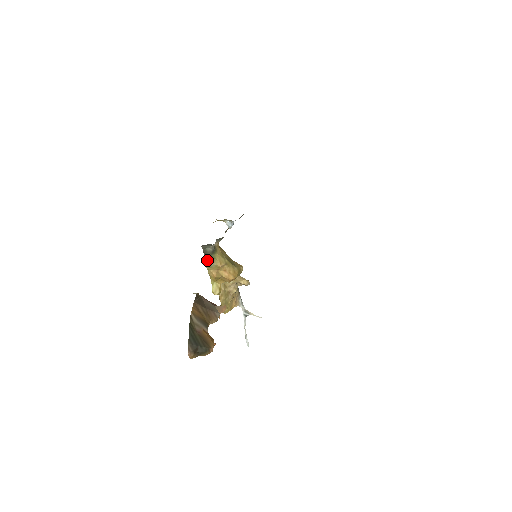
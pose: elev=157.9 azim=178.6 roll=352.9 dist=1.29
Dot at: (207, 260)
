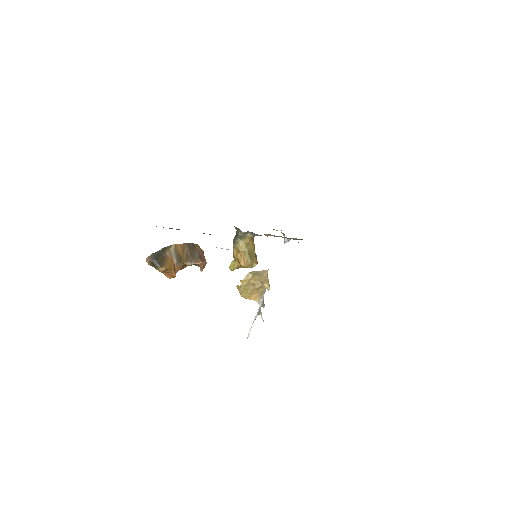
Dot at: (235, 240)
